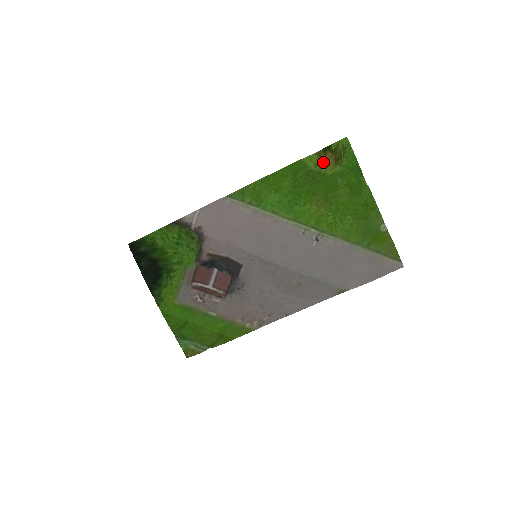
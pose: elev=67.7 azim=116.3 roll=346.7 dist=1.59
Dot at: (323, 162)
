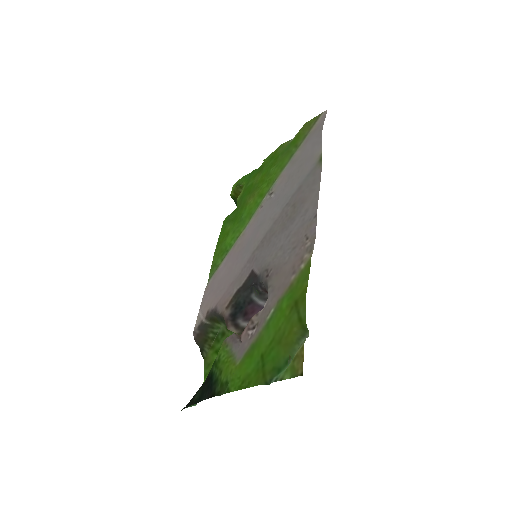
Dot at: occluded
